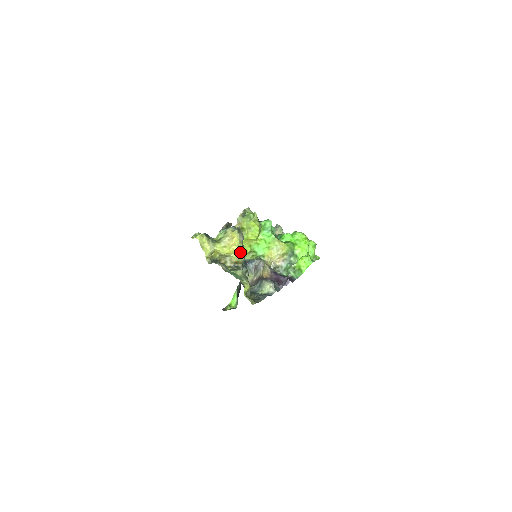
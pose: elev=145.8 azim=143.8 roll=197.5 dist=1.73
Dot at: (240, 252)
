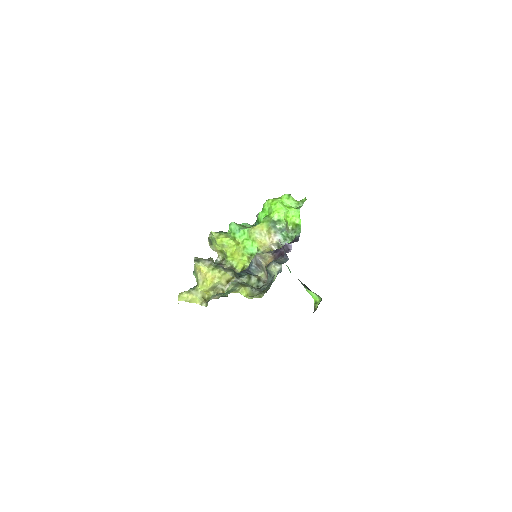
Dot at: (218, 273)
